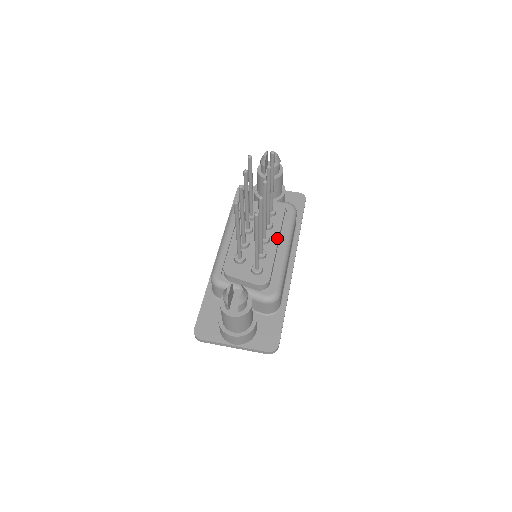
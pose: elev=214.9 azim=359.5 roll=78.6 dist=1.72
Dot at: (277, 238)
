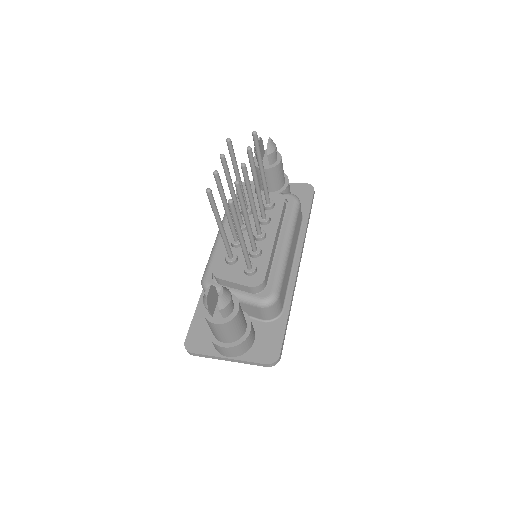
Dot at: (275, 233)
